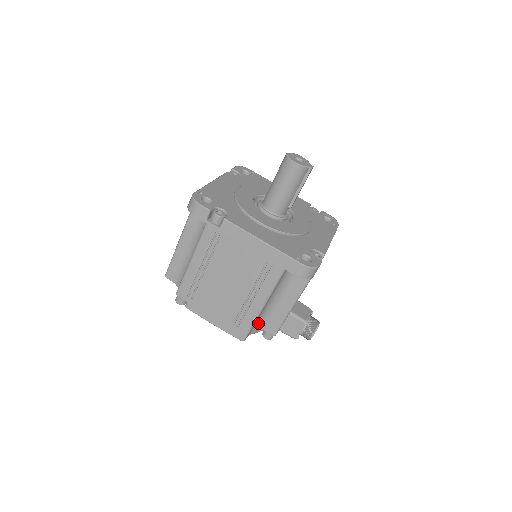
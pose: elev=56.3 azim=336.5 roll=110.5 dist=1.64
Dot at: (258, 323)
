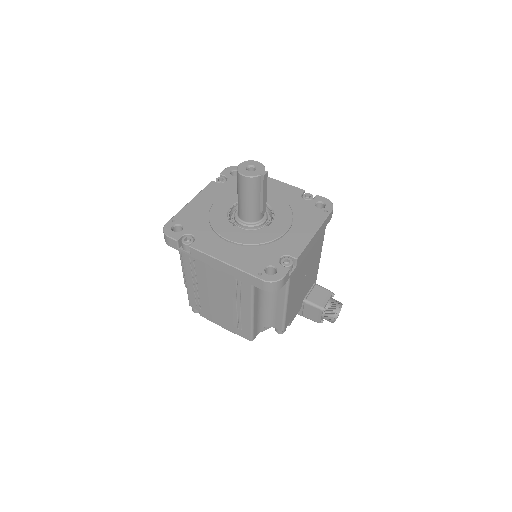
Dot at: (263, 323)
